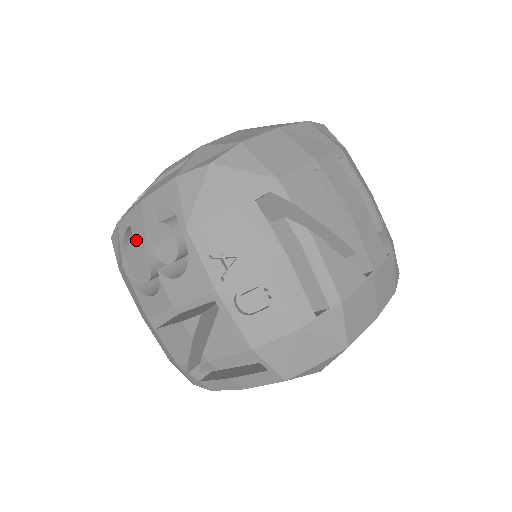
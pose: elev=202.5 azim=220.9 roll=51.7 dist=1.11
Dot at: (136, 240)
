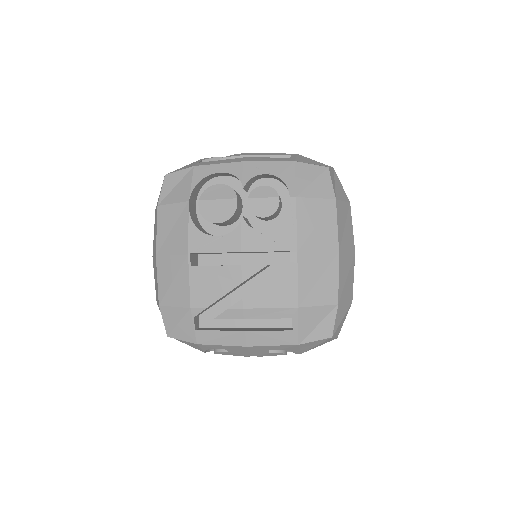
Dot at: (235, 353)
